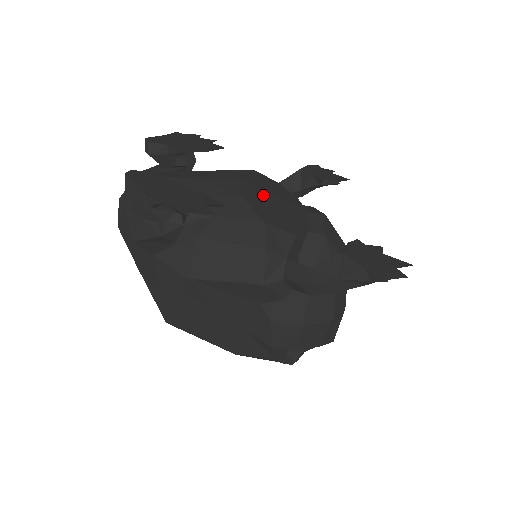
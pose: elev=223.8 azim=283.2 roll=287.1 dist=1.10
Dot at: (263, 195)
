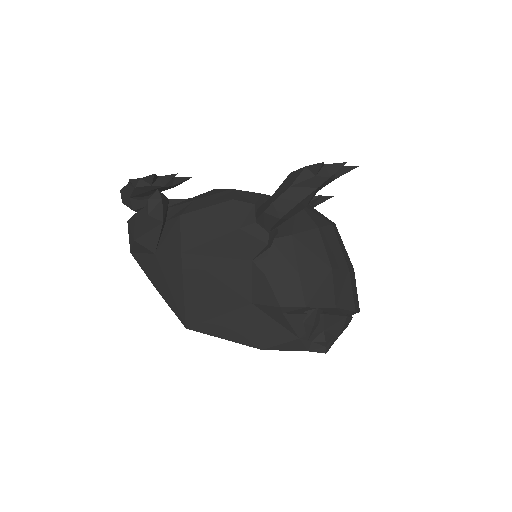
Dot at: occluded
